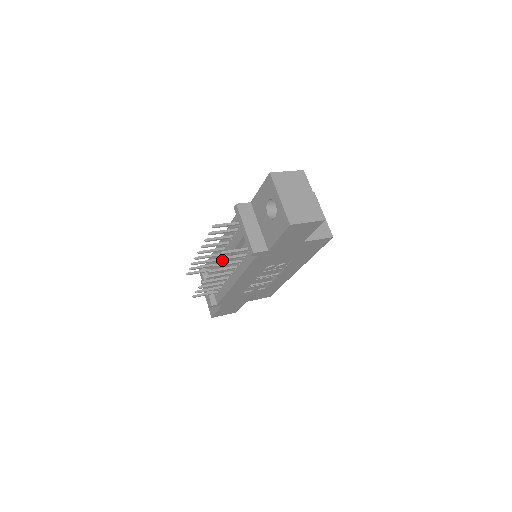
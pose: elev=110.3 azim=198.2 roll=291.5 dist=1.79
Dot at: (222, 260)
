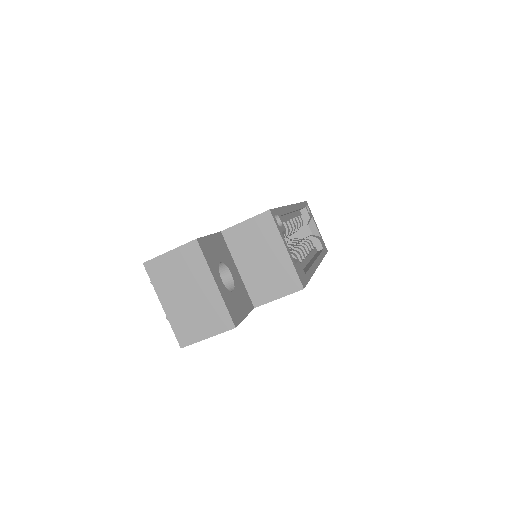
Dot at: occluded
